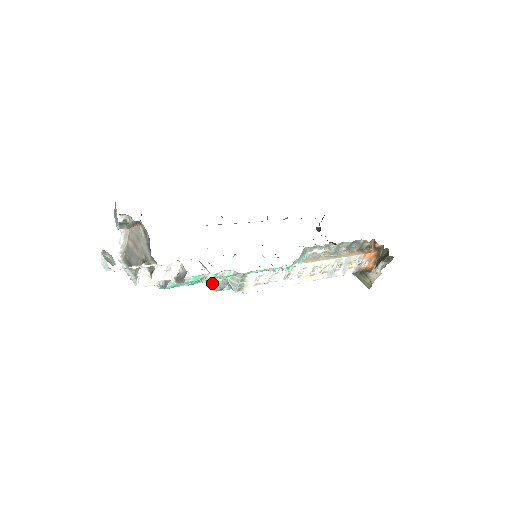
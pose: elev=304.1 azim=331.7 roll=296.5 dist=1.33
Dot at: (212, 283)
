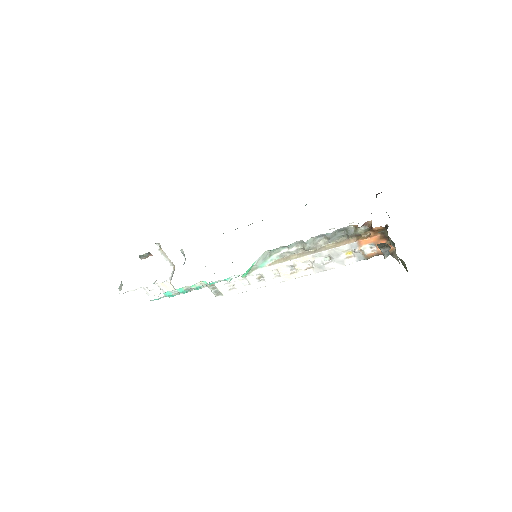
Dot at: occluded
